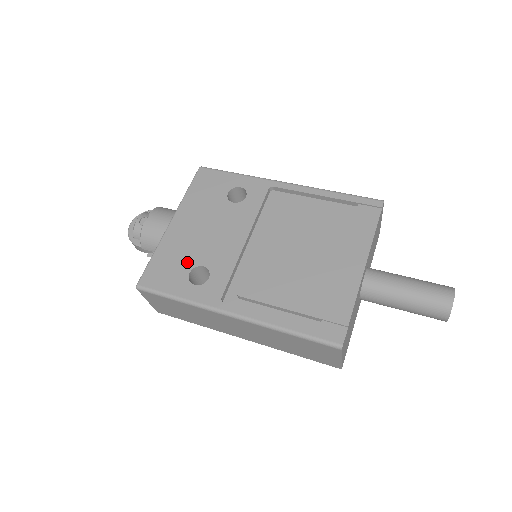
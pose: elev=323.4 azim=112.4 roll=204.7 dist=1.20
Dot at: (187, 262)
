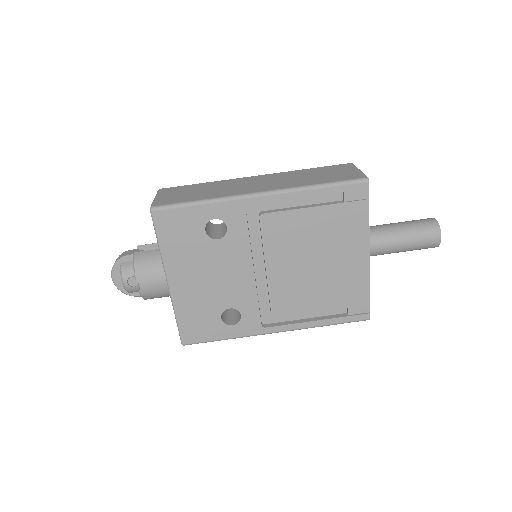
Dot at: (212, 311)
